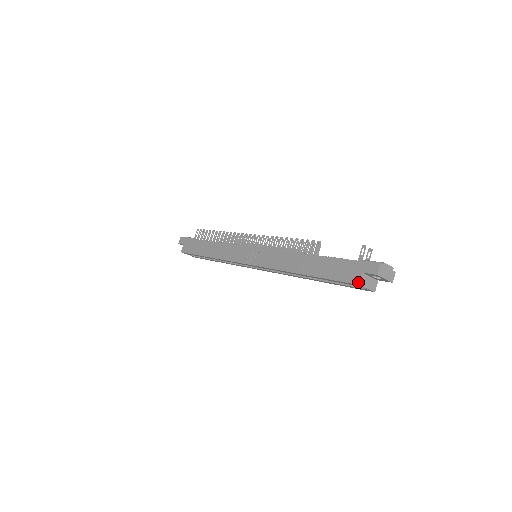
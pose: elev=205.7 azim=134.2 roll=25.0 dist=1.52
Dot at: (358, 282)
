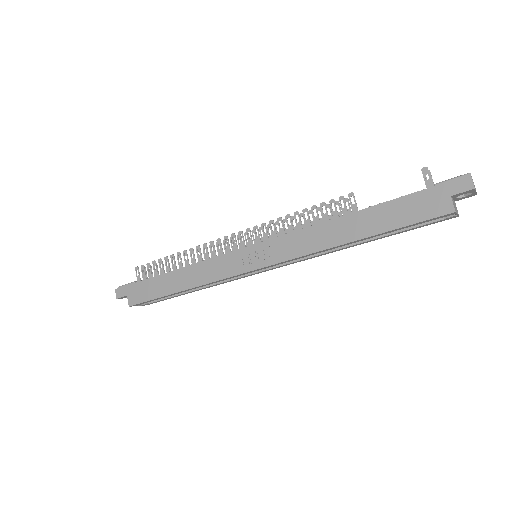
Dot at: (452, 209)
